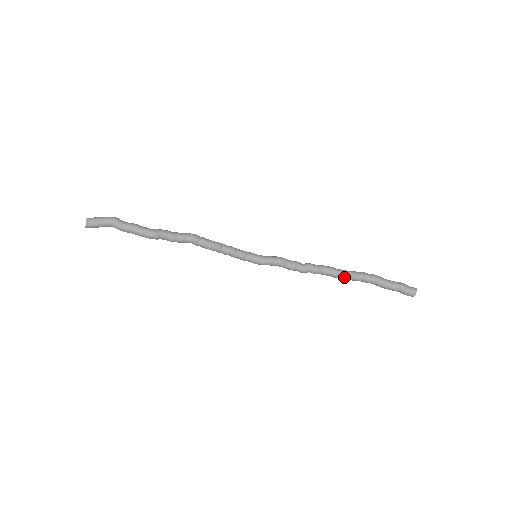
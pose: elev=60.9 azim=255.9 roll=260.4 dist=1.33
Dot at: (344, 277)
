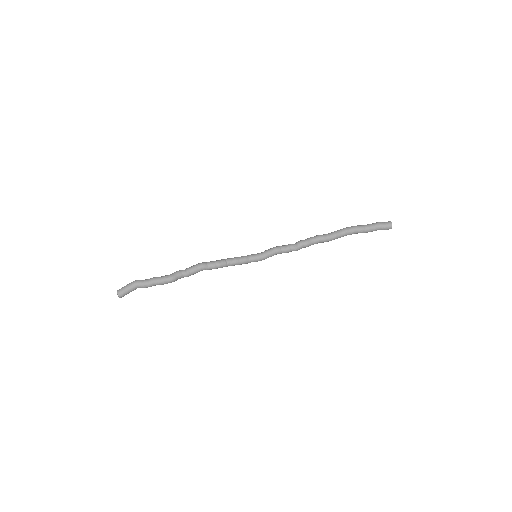
Dot at: (331, 239)
